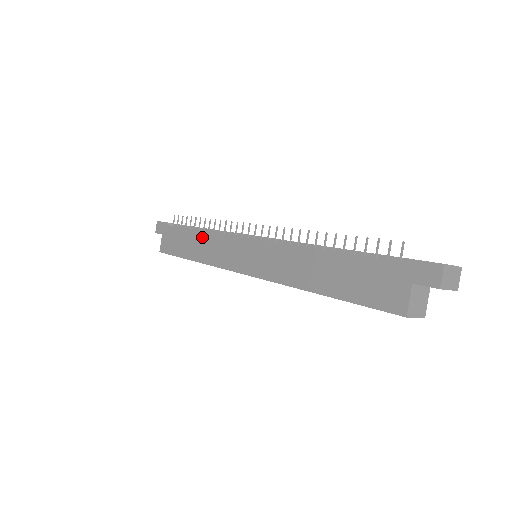
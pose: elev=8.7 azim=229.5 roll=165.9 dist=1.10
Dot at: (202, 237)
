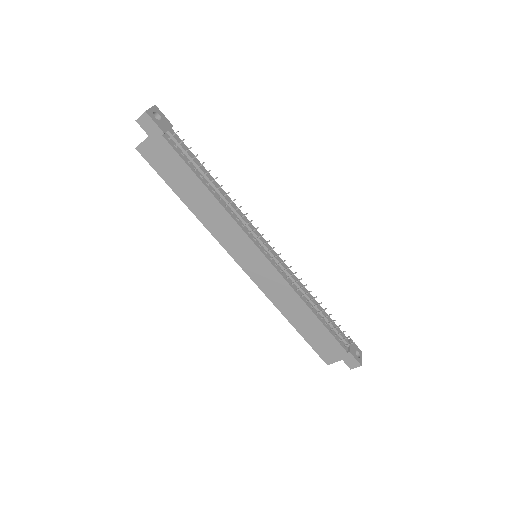
Dot at: (212, 203)
